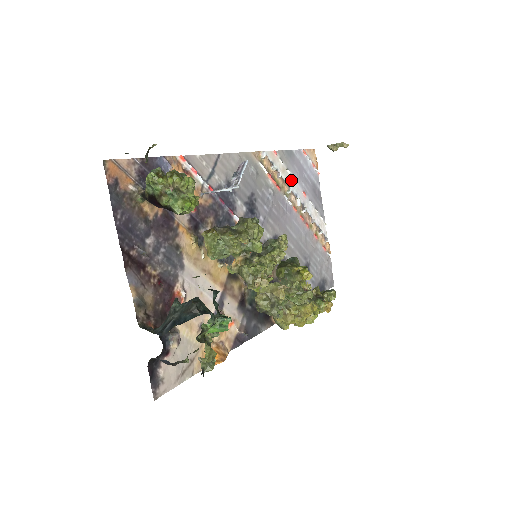
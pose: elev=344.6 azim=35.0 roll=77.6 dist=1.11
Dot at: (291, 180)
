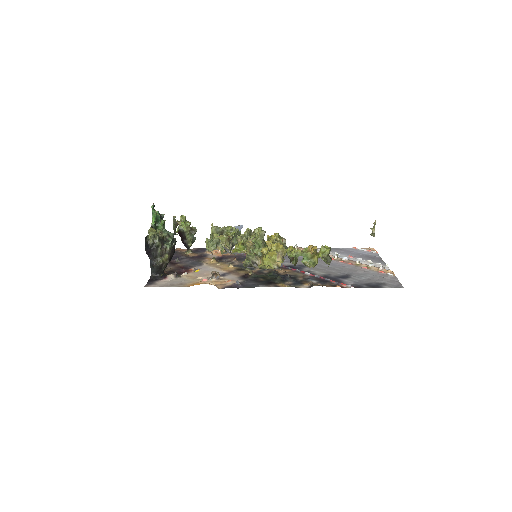
Dot at: (332, 254)
